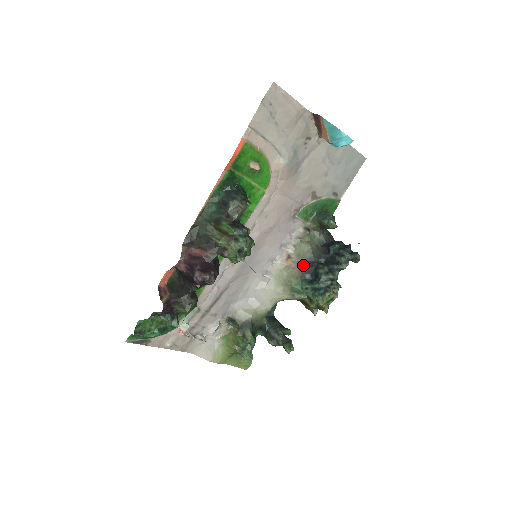
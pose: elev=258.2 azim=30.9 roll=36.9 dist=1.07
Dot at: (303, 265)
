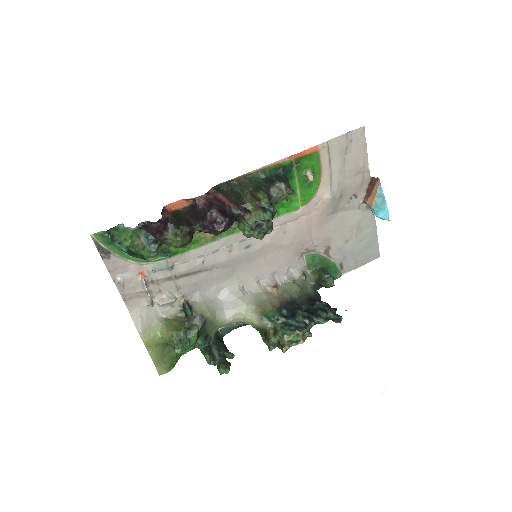
Dot at: (285, 300)
